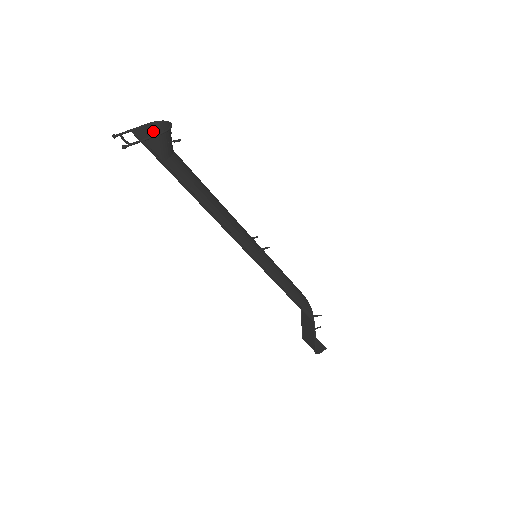
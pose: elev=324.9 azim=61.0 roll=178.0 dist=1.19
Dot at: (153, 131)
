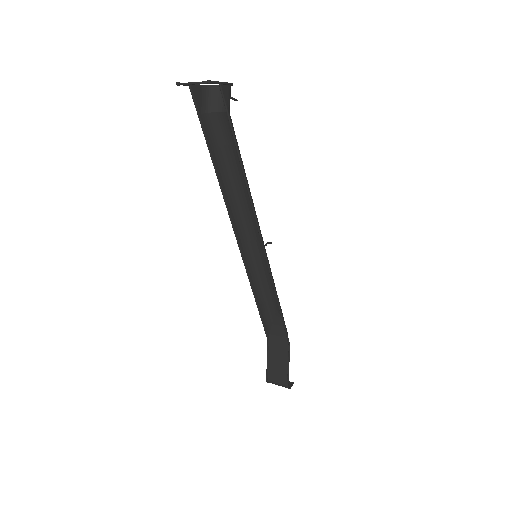
Dot at: (203, 94)
